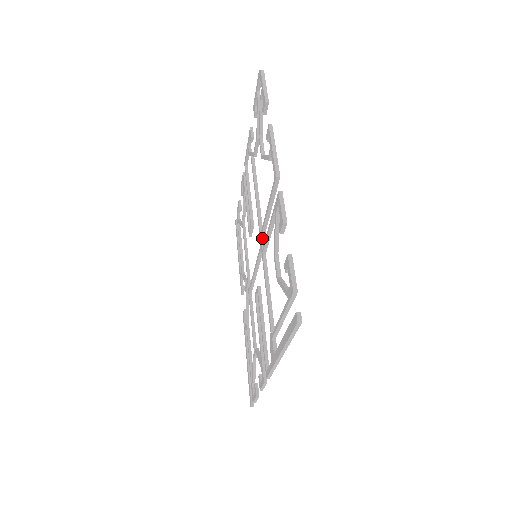
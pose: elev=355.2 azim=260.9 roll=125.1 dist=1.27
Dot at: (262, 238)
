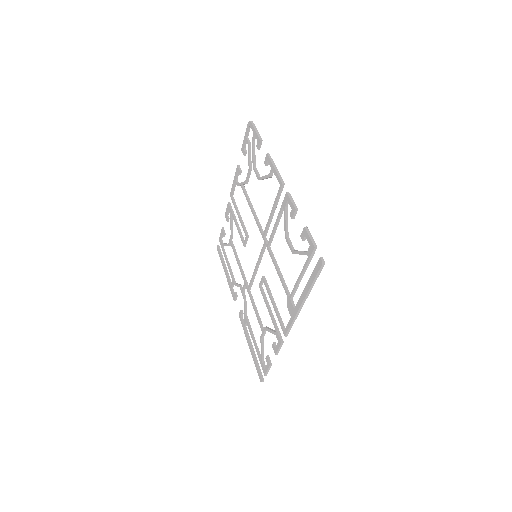
Dot at: (265, 237)
